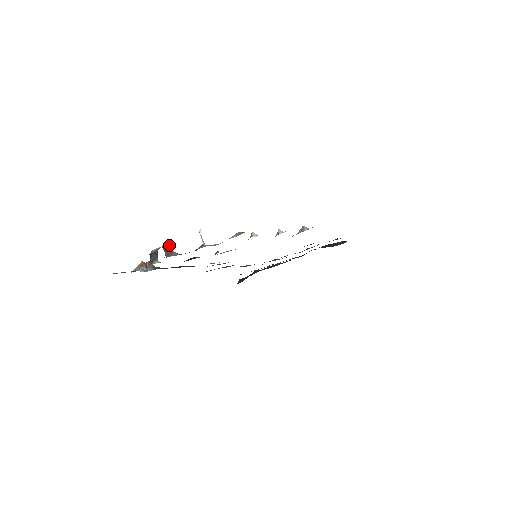
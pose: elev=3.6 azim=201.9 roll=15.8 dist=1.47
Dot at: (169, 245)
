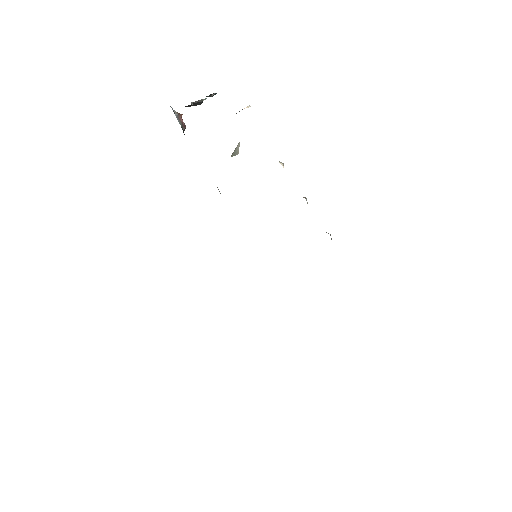
Dot at: occluded
